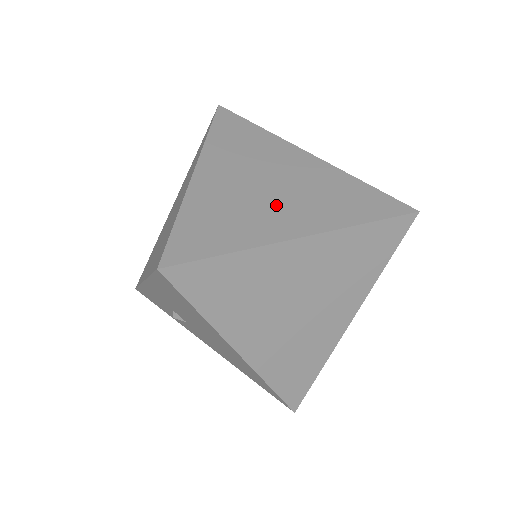
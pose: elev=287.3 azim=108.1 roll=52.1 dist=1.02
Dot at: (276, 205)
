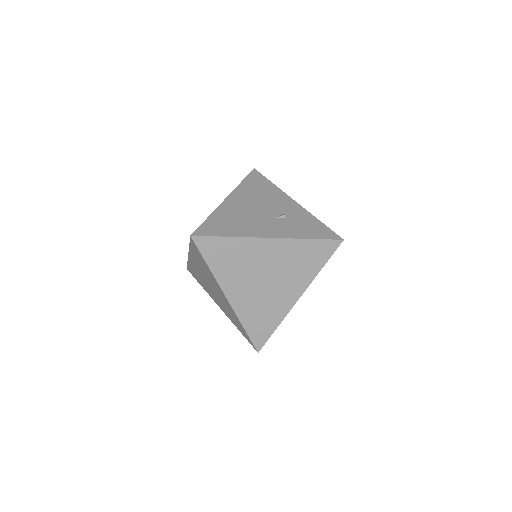
Dot at: (277, 290)
